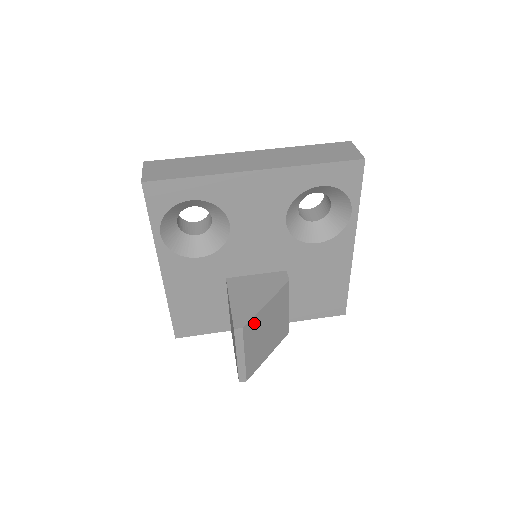
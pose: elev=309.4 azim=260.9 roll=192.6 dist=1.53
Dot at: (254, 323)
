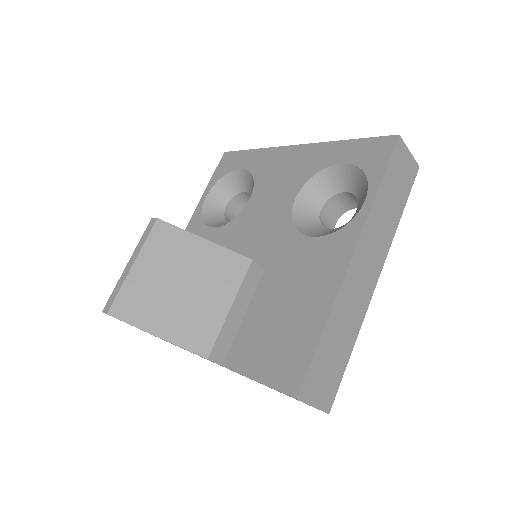
Dot at: (173, 238)
